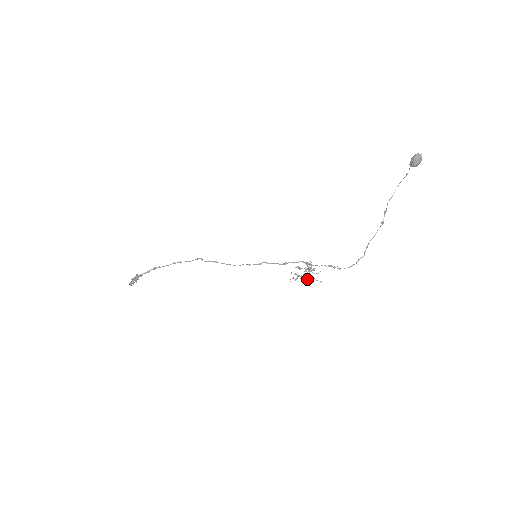
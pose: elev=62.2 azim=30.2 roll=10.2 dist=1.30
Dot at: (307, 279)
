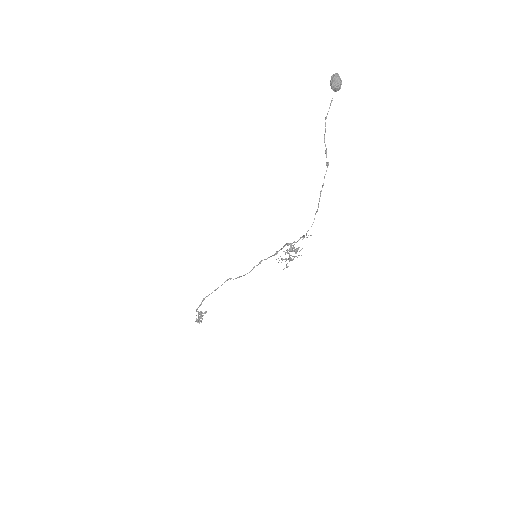
Dot at: (289, 260)
